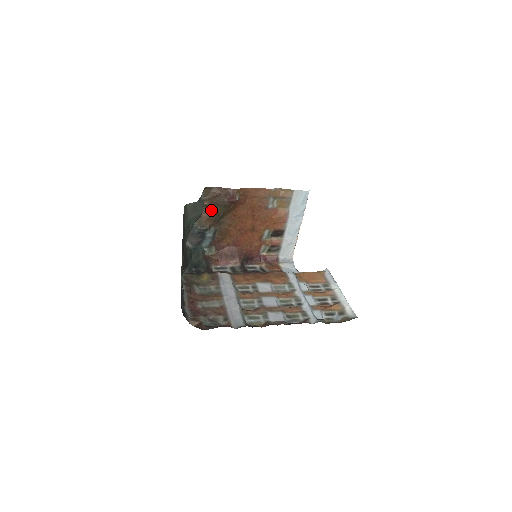
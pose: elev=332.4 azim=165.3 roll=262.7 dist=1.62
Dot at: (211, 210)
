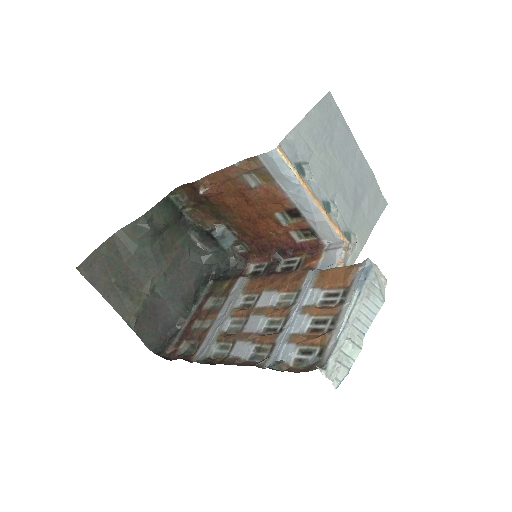
Dot at: (202, 208)
